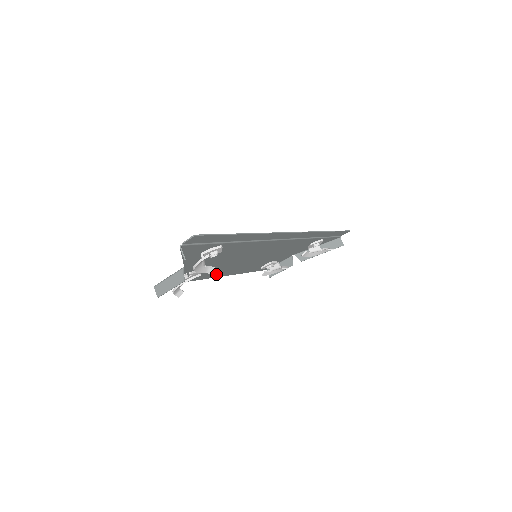
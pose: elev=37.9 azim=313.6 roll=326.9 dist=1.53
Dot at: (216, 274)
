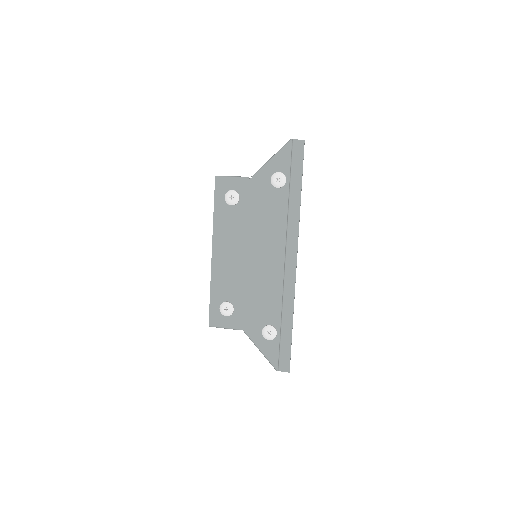
Dot at: (219, 266)
